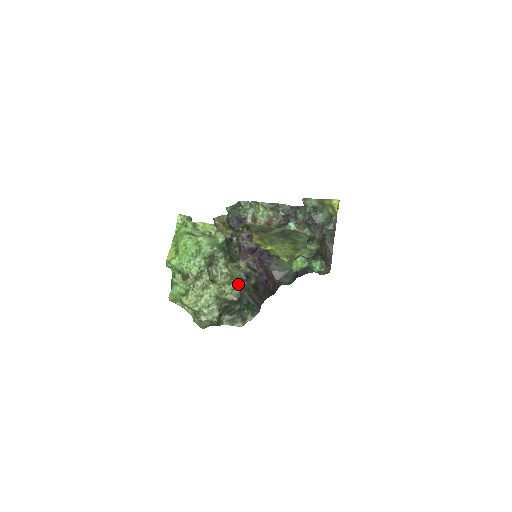
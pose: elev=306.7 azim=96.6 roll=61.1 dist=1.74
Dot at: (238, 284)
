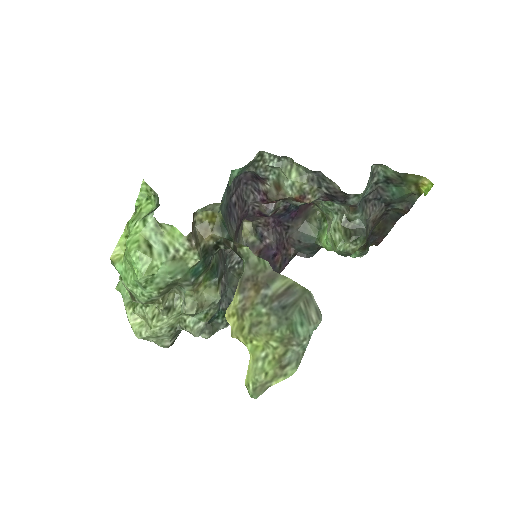
Dot at: (207, 314)
